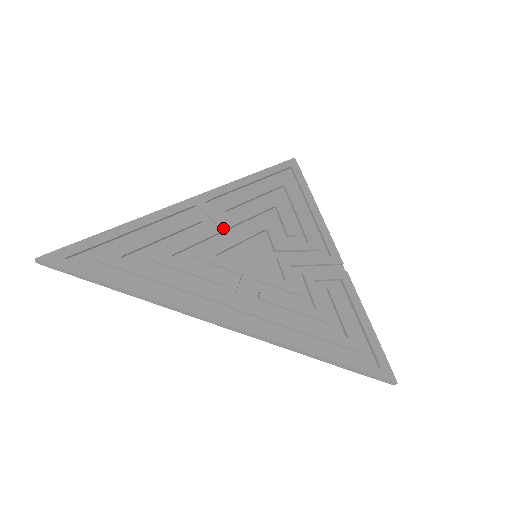
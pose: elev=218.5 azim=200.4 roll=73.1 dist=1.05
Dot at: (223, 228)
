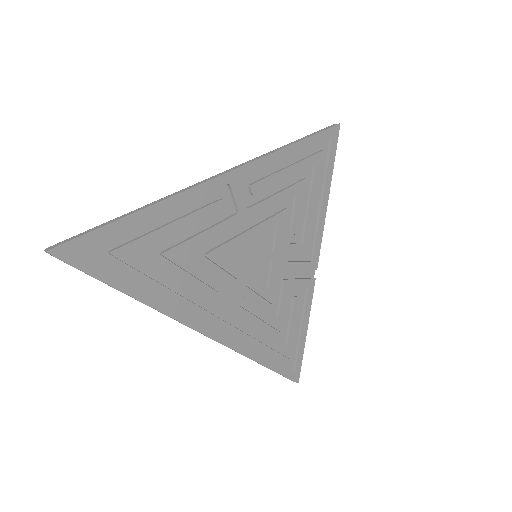
Dot at: (242, 220)
